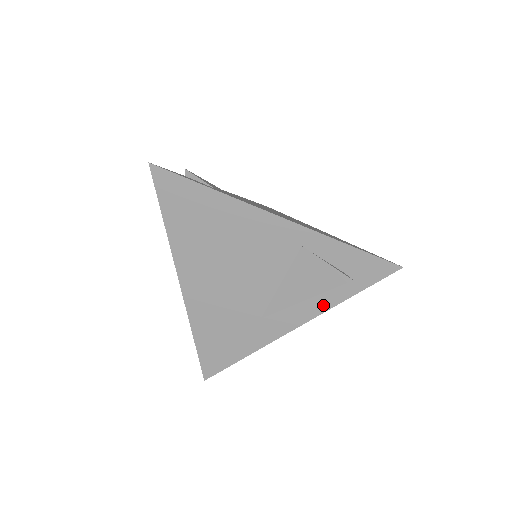
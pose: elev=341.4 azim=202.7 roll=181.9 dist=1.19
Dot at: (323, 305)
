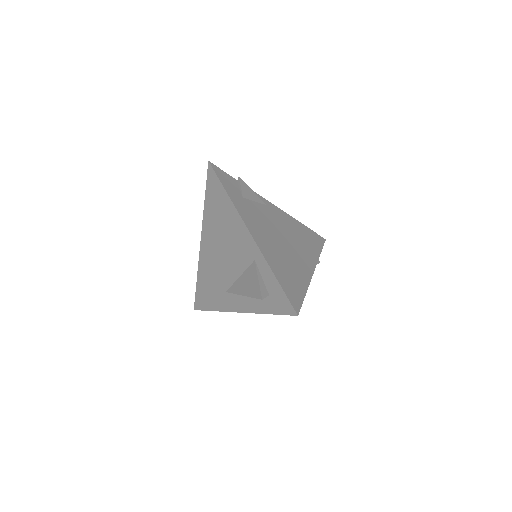
Dot at: (254, 308)
